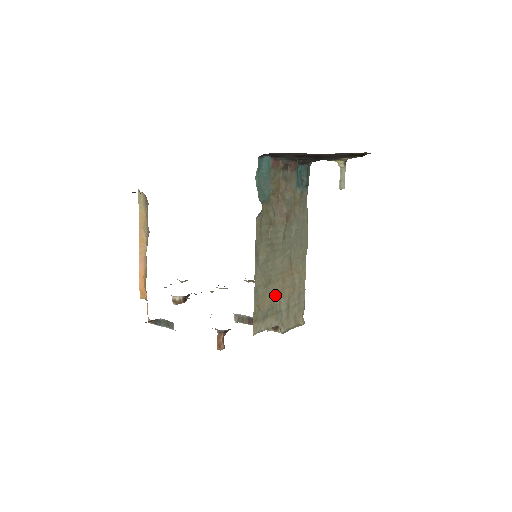
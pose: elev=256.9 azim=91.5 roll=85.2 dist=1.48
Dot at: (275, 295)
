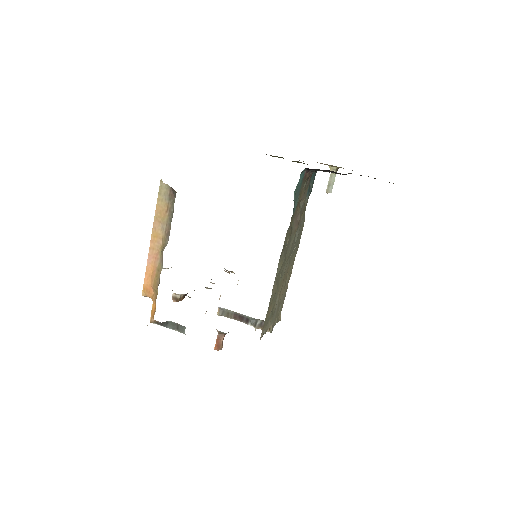
Dot at: (276, 299)
